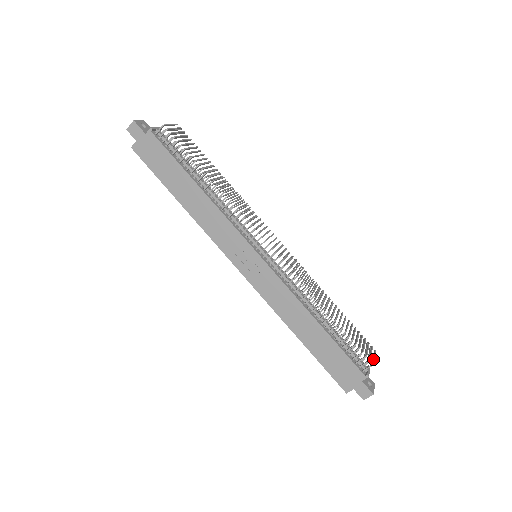
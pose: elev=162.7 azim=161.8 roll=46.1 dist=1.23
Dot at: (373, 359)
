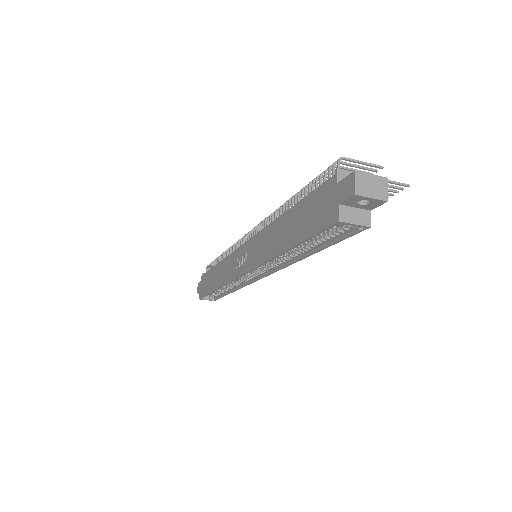
Dot at: occluded
